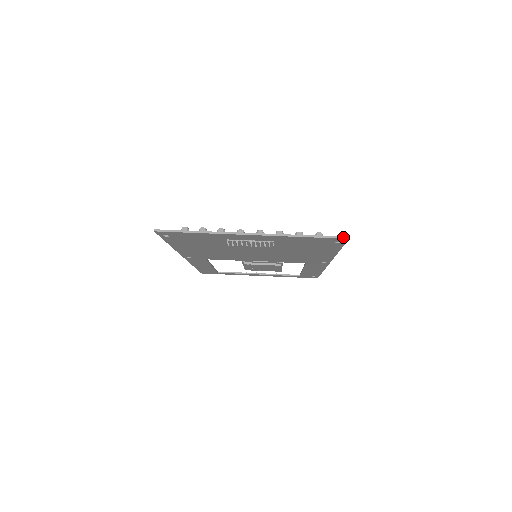
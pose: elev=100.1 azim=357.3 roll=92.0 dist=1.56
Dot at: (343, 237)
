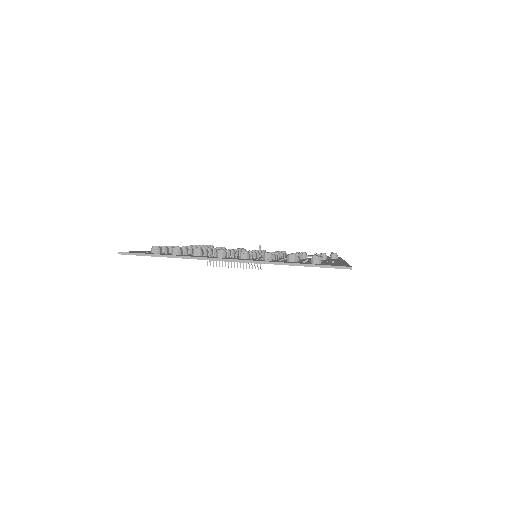
Dot at: (344, 267)
